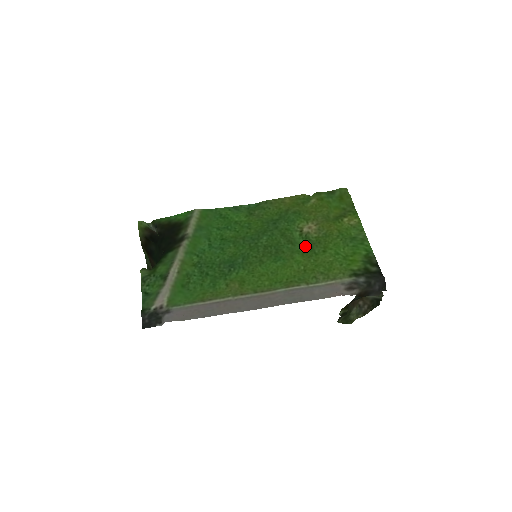
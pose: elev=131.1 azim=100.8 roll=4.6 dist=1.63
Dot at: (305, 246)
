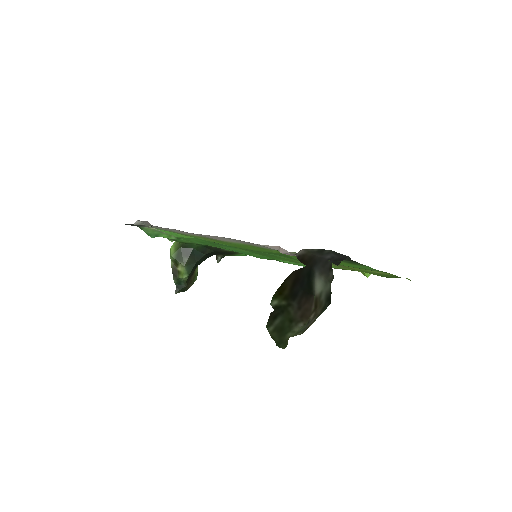
Dot at: occluded
